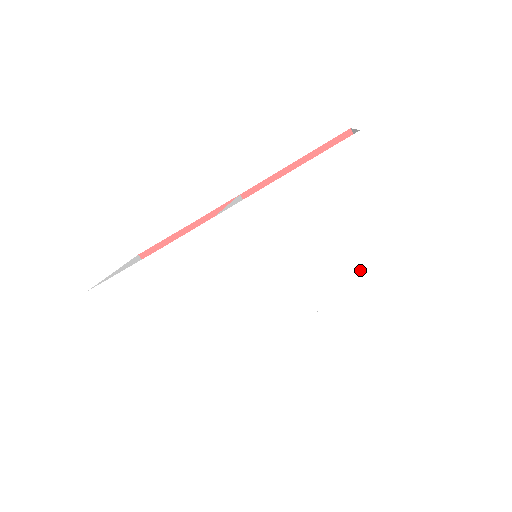
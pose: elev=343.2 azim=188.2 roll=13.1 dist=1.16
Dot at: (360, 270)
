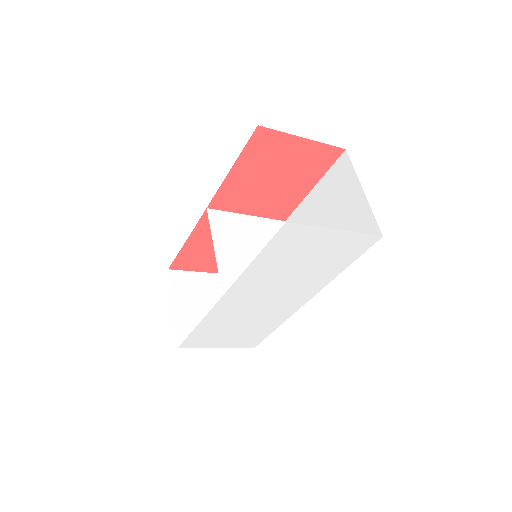
Dot at: (339, 263)
